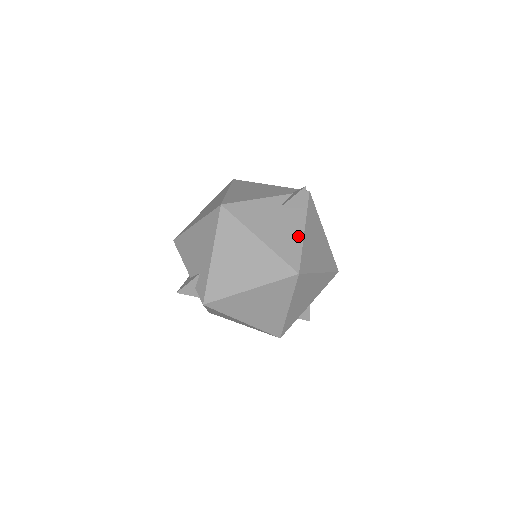
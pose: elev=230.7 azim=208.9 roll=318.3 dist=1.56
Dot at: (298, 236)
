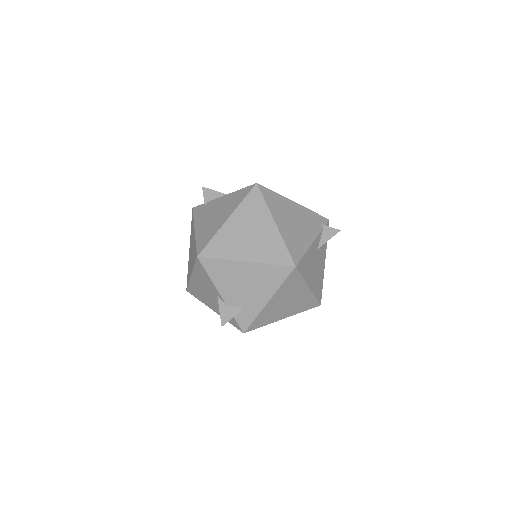
Dot at: (323, 271)
